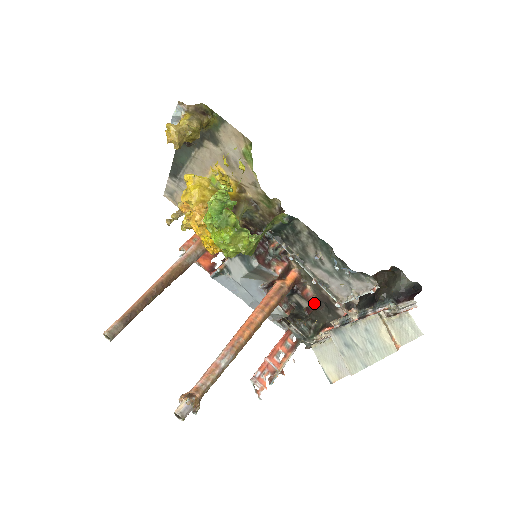
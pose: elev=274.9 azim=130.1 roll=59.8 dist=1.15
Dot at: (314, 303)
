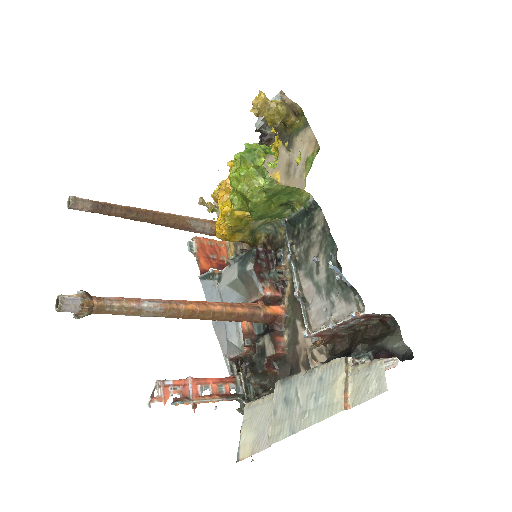
Dot at: (280, 363)
